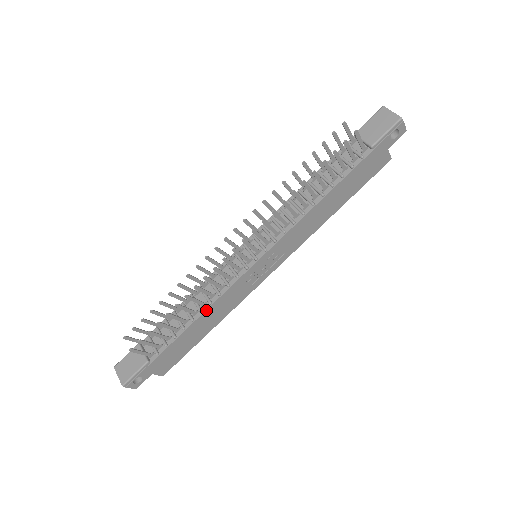
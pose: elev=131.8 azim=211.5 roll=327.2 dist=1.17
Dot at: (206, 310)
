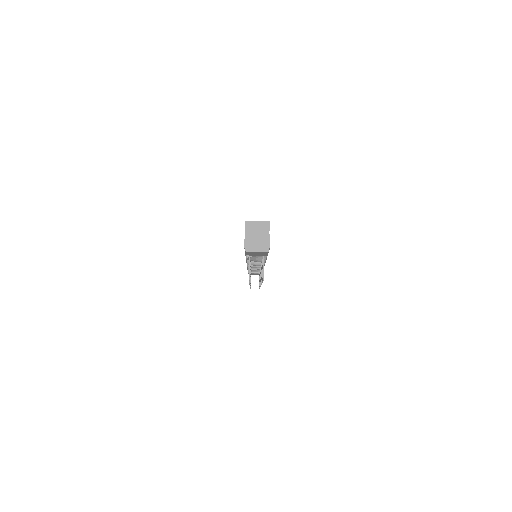
Dot at: occluded
